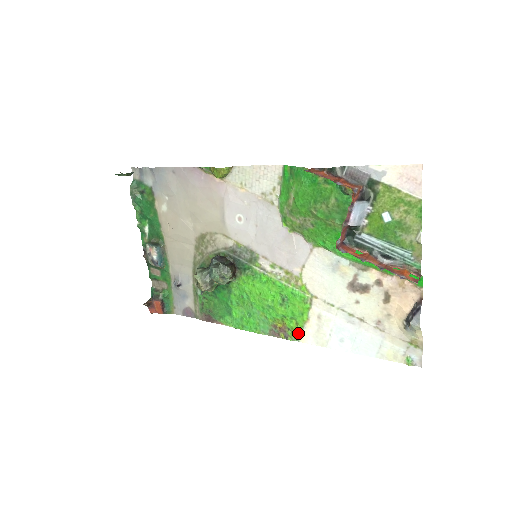
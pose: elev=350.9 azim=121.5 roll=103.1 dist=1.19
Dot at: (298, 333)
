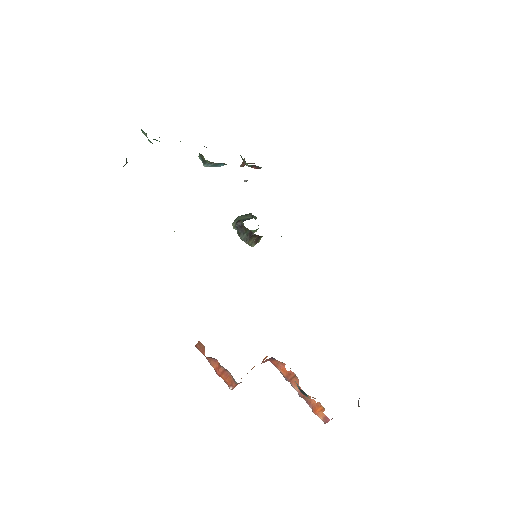
Dot at: occluded
